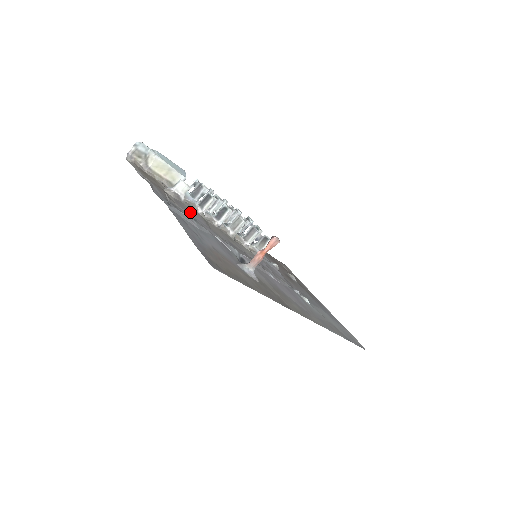
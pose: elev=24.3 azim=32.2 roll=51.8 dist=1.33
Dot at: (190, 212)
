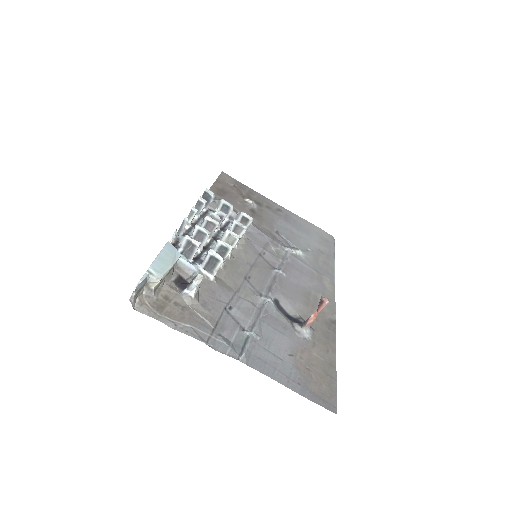
Dot at: (217, 300)
